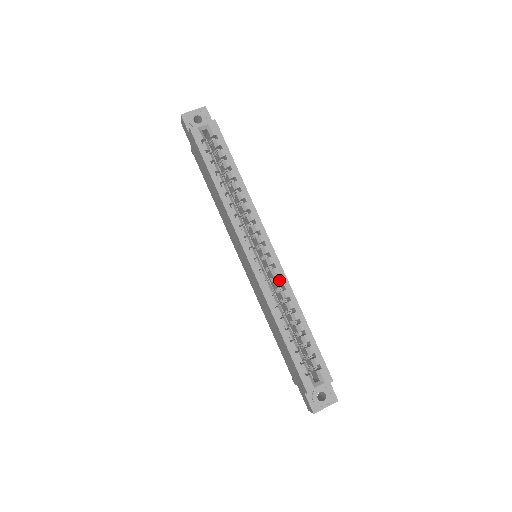
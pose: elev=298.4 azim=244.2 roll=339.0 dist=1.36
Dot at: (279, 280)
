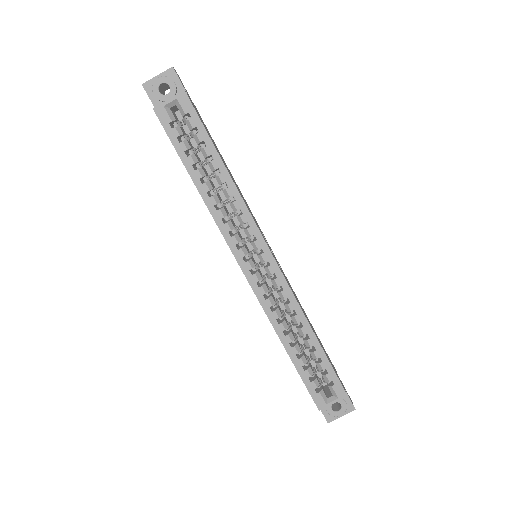
Dot at: (281, 292)
